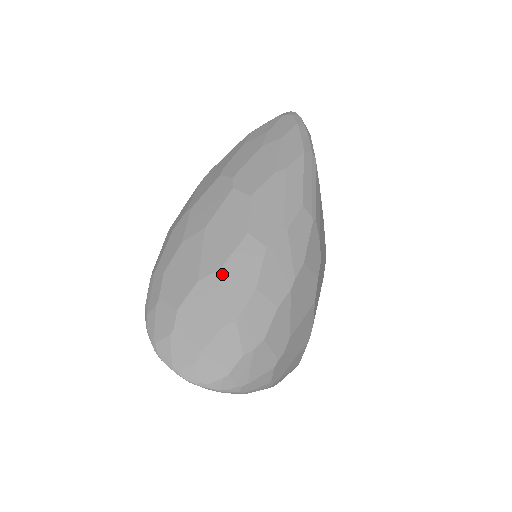
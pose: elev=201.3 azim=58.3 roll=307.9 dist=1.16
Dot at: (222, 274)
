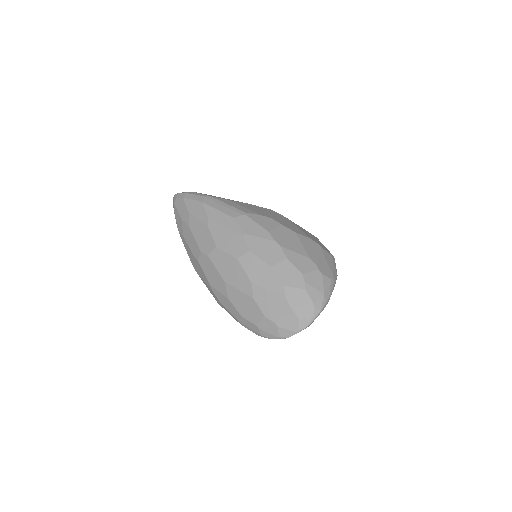
Dot at: (255, 283)
